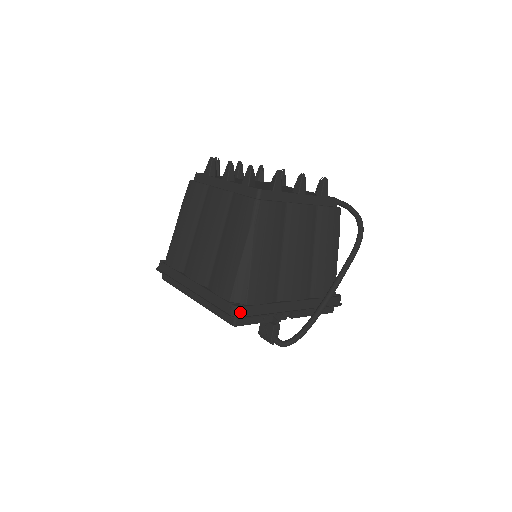
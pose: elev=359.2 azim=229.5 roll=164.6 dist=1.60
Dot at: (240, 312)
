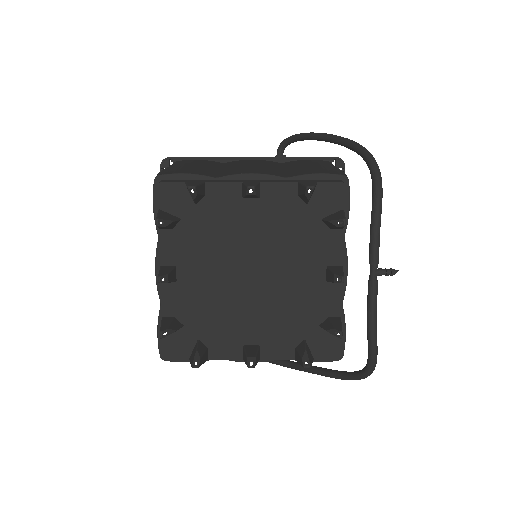
Dot at: occluded
